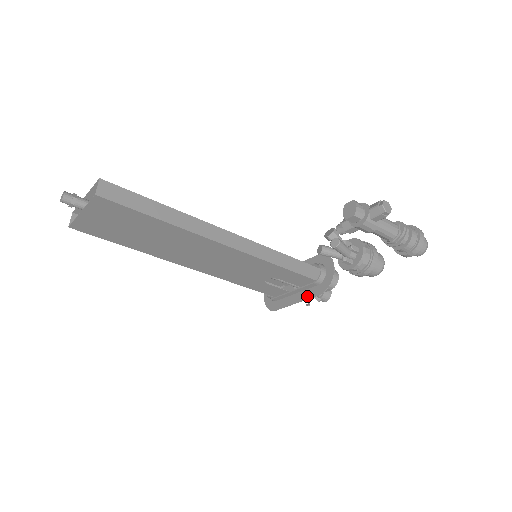
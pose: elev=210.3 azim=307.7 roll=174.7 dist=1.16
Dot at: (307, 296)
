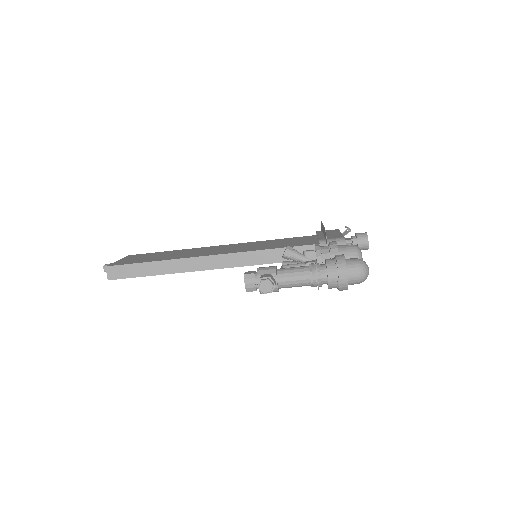
Dot at: occluded
